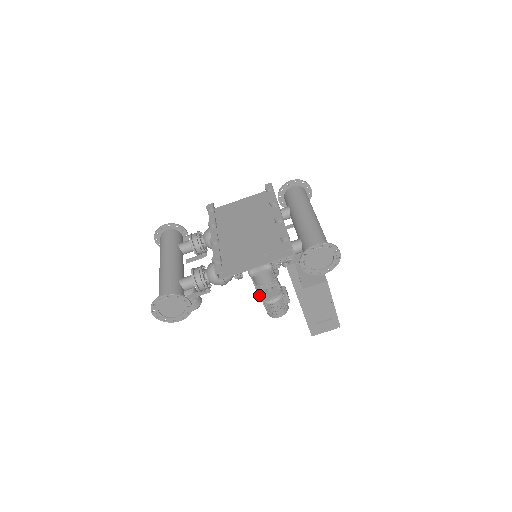
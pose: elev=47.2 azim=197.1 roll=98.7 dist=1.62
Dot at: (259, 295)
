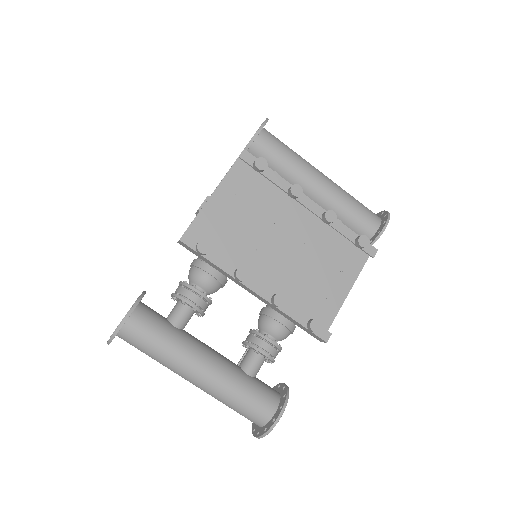
Dot at: occluded
